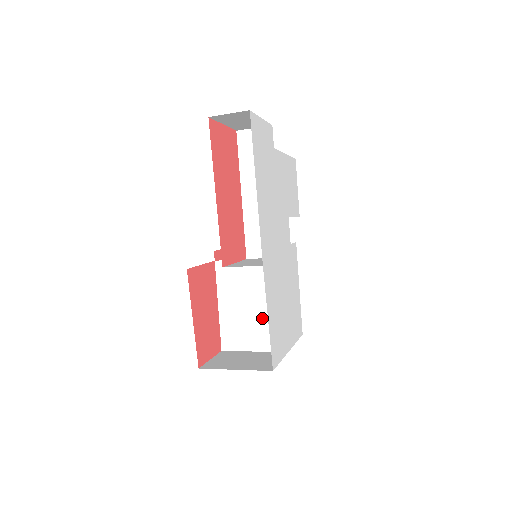
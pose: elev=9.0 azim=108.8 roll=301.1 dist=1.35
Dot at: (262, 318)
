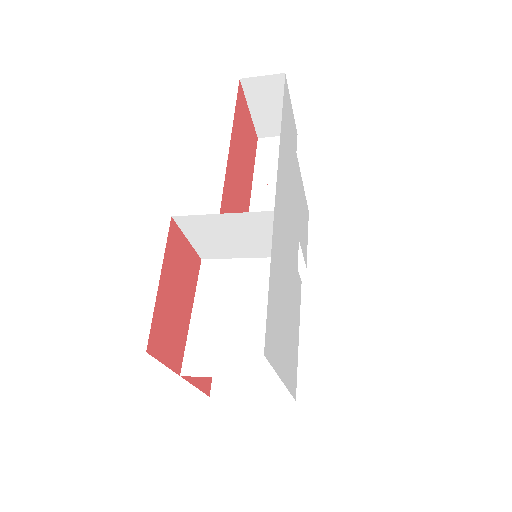
Dot at: (250, 330)
